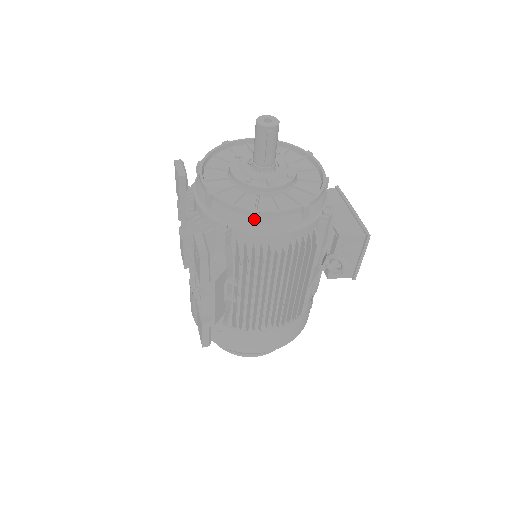
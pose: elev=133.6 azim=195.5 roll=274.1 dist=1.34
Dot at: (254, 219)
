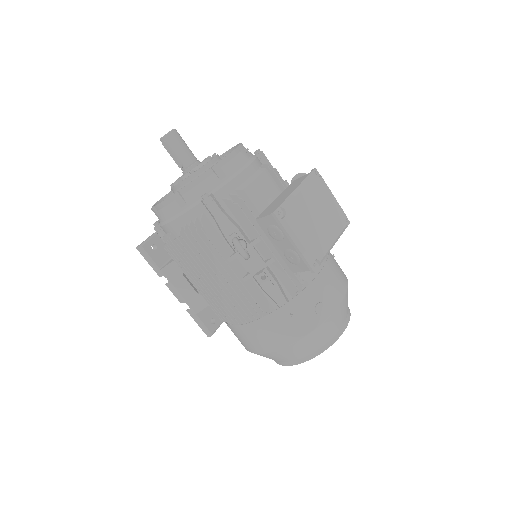
Dot at: (155, 213)
